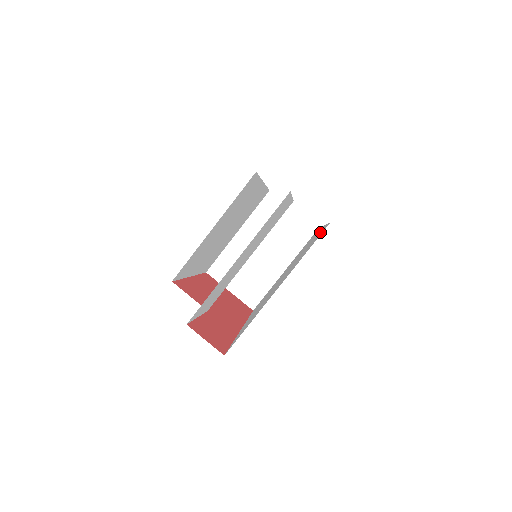
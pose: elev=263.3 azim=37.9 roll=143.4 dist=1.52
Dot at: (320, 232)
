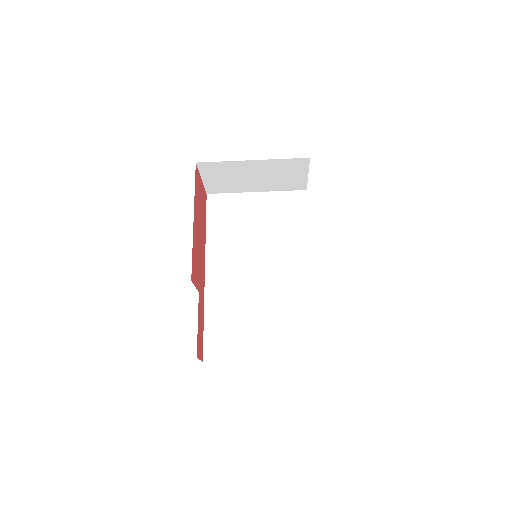
Dot at: (307, 326)
